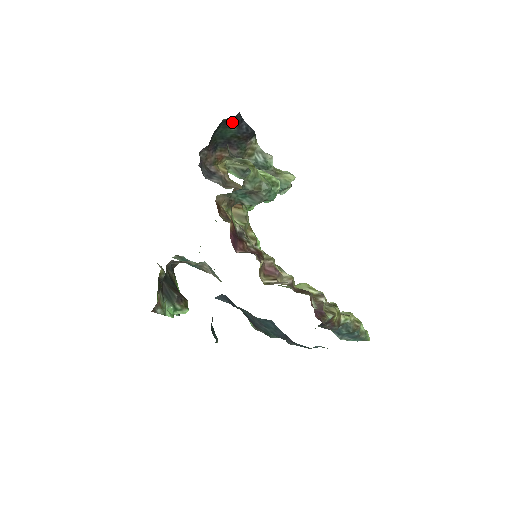
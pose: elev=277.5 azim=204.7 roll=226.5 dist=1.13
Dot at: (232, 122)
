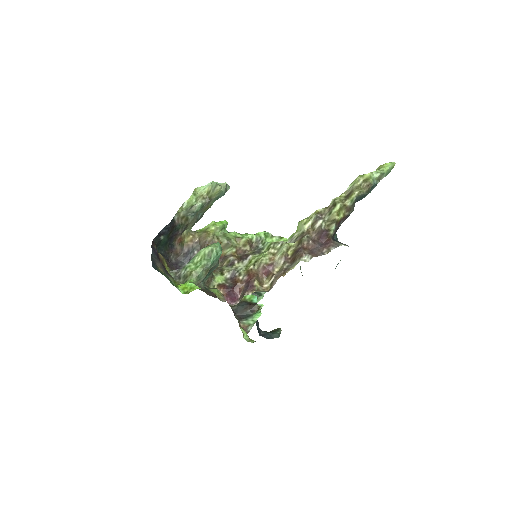
Dot at: (158, 242)
